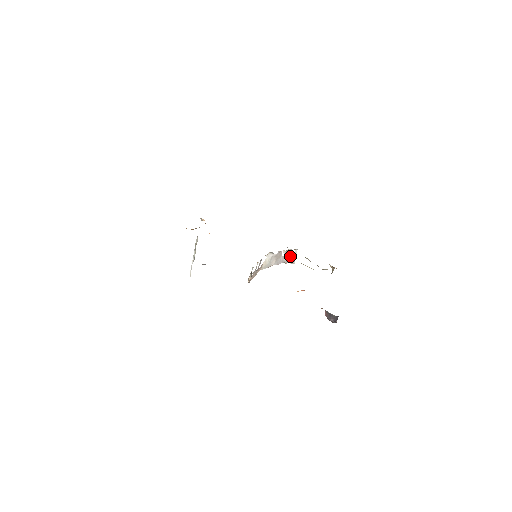
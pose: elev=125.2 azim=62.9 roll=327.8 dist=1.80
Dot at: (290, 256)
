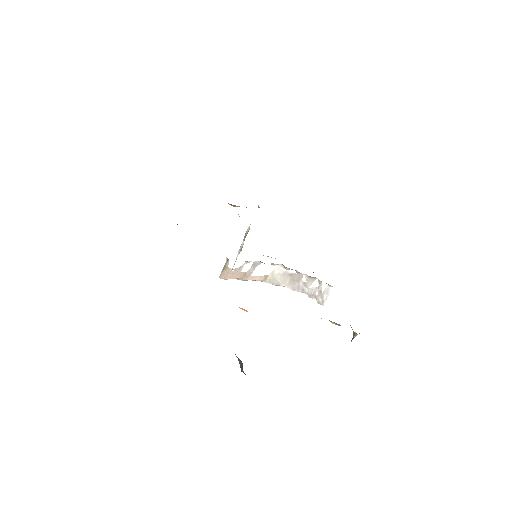
Dot at: (318, 290)
